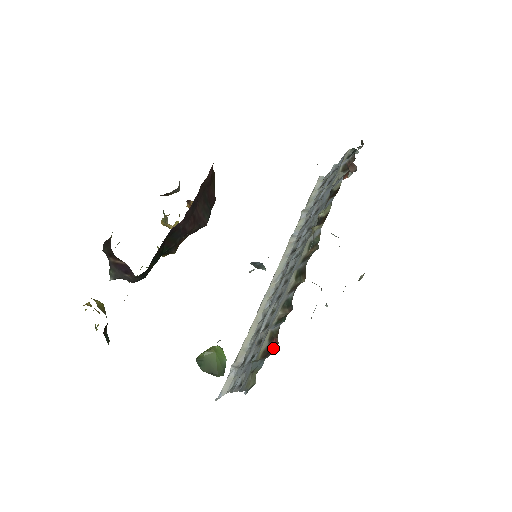
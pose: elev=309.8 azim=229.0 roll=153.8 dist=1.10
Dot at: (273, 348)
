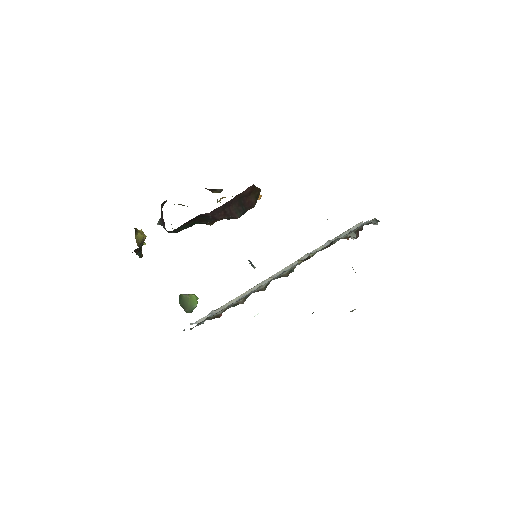
Dot at: (217, 317)
